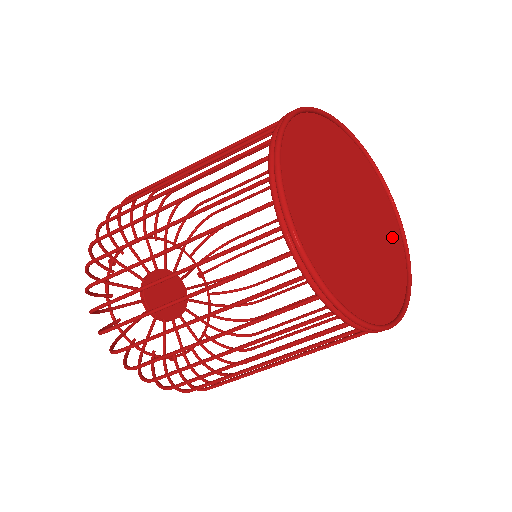
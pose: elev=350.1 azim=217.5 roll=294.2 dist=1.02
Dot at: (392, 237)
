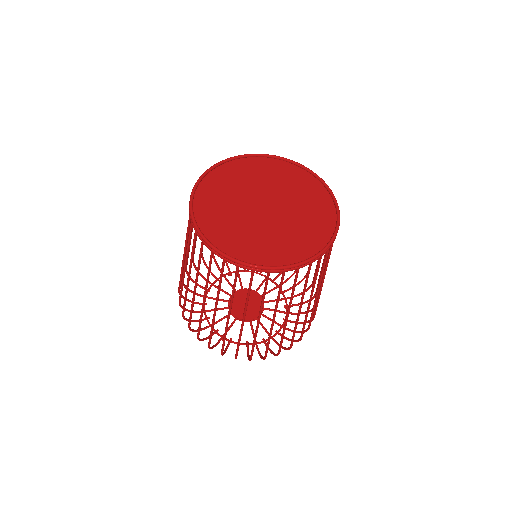
Dot at: (272, 169)
